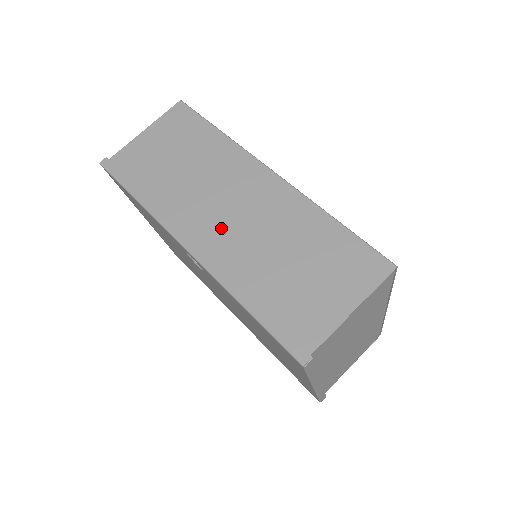
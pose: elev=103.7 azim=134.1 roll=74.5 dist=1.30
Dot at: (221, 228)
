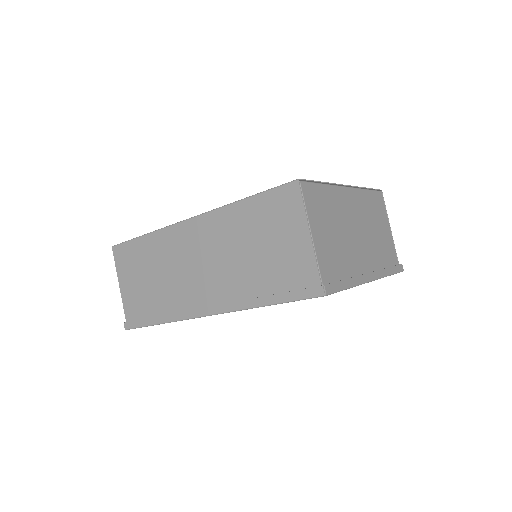
Dot at: (207, 282)
